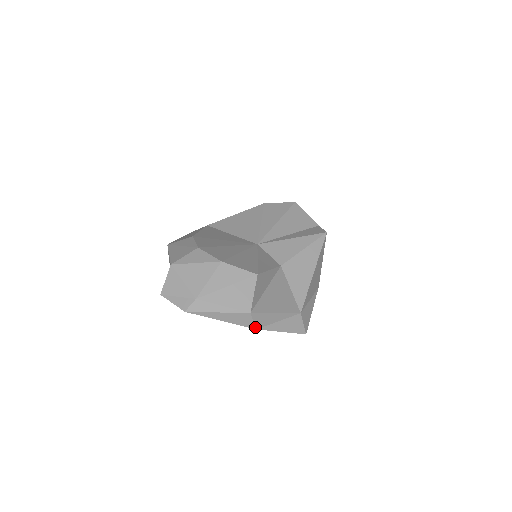
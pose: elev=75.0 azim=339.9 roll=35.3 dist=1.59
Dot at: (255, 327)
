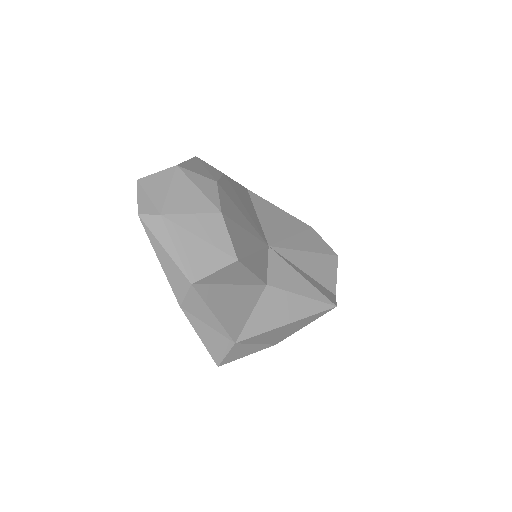
Dot at: (181, 303)
